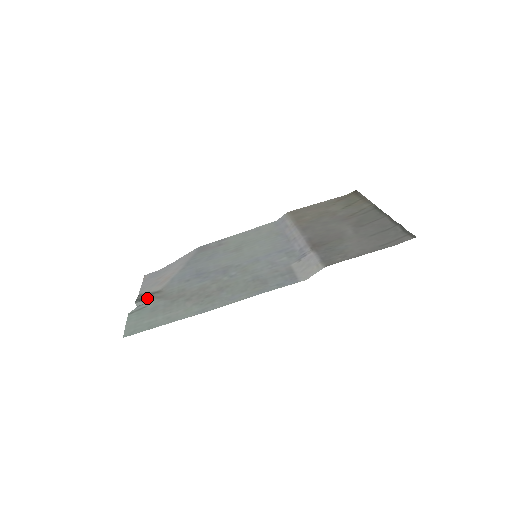
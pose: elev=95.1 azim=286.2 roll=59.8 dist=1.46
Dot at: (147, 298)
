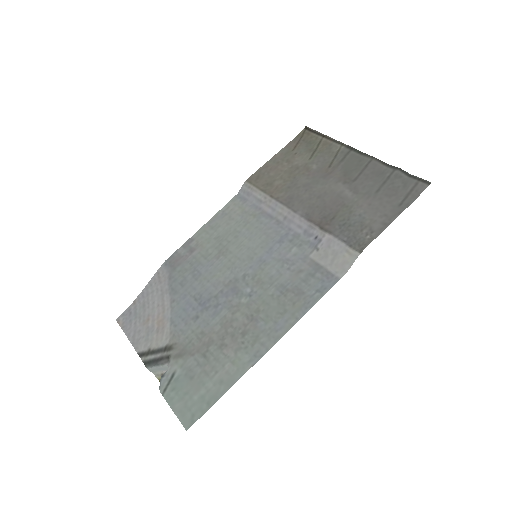
Dot at: (163, 360)
